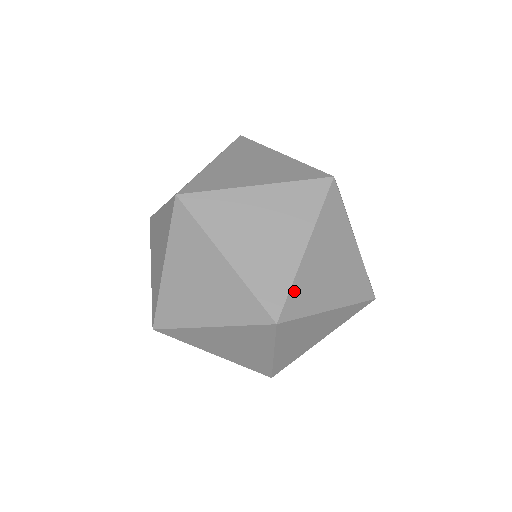
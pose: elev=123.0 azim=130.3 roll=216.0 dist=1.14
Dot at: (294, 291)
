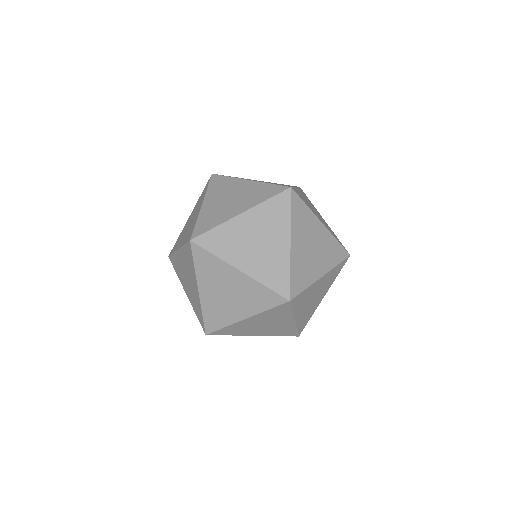
Dot at: occluded
